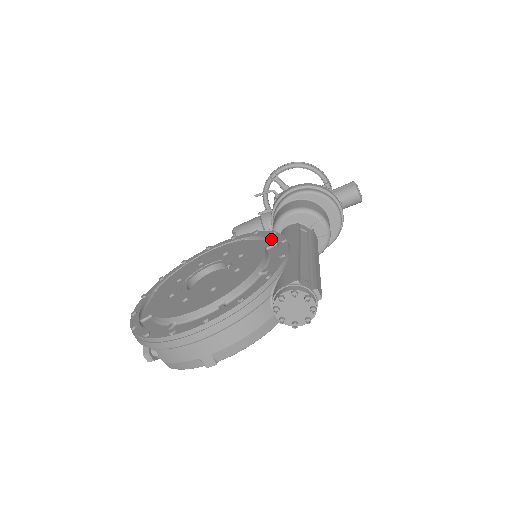
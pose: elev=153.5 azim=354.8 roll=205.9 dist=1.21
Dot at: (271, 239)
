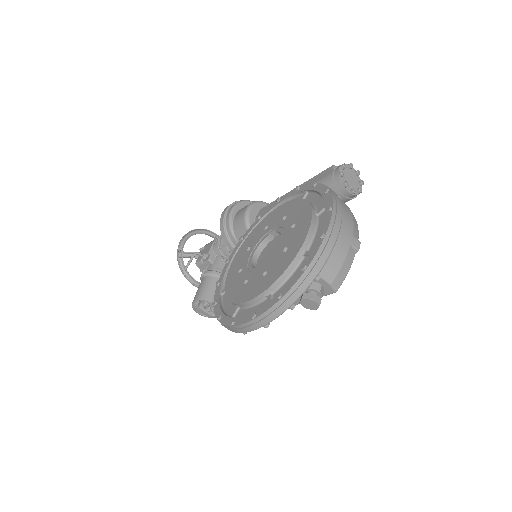
Dot at: occluded
